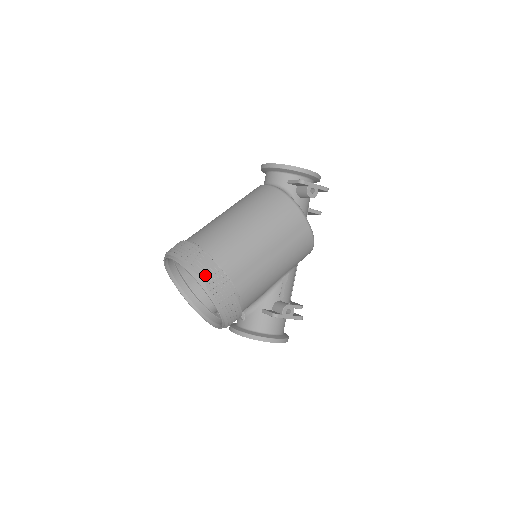
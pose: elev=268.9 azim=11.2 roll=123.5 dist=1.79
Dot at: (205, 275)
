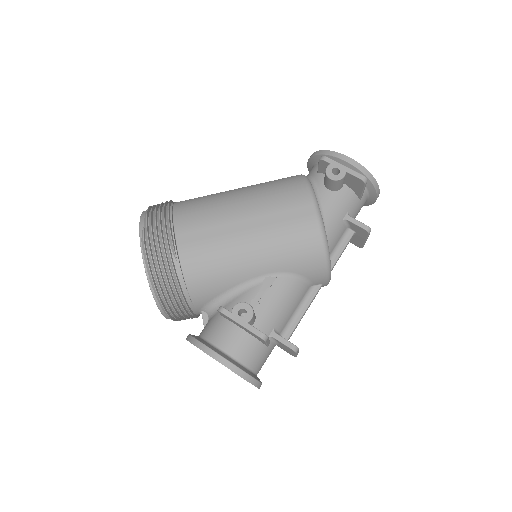
Dot at: (150, 216)
